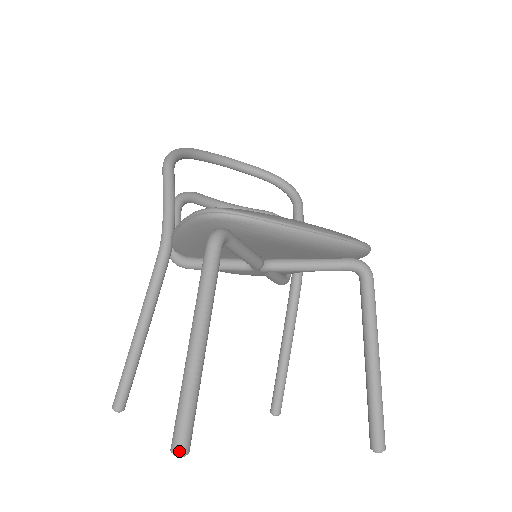
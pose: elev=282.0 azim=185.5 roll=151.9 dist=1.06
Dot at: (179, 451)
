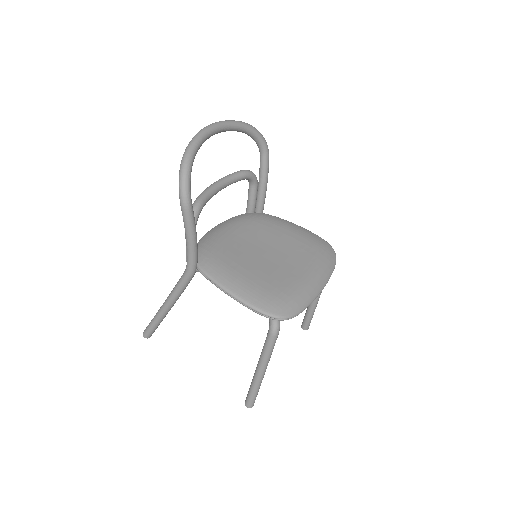
Dot at: occluded
